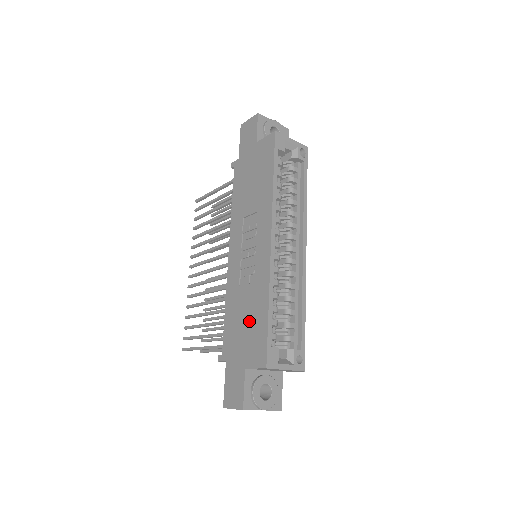
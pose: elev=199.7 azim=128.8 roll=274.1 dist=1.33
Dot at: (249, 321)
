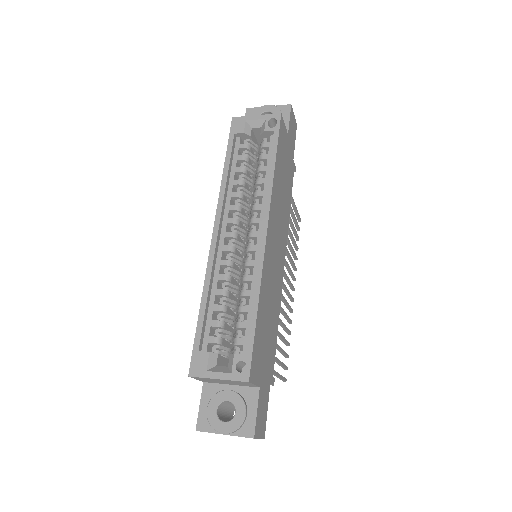
Dot at: occluded
